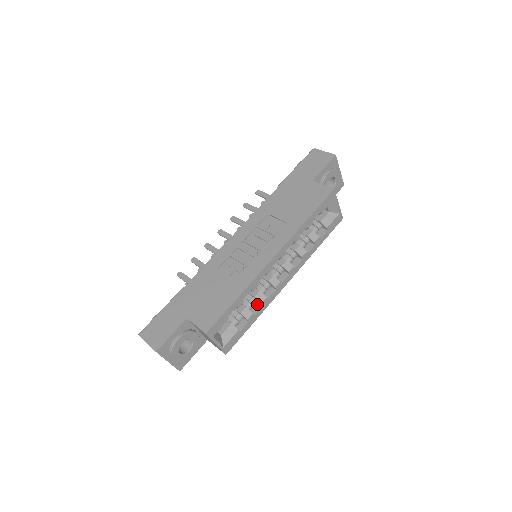
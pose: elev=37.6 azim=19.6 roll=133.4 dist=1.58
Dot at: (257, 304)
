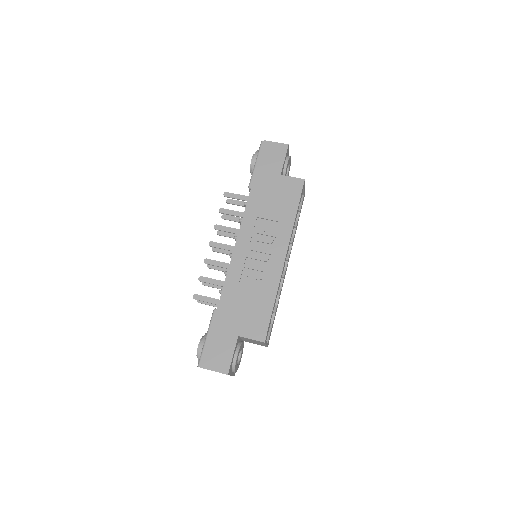
Dot at: occluded
